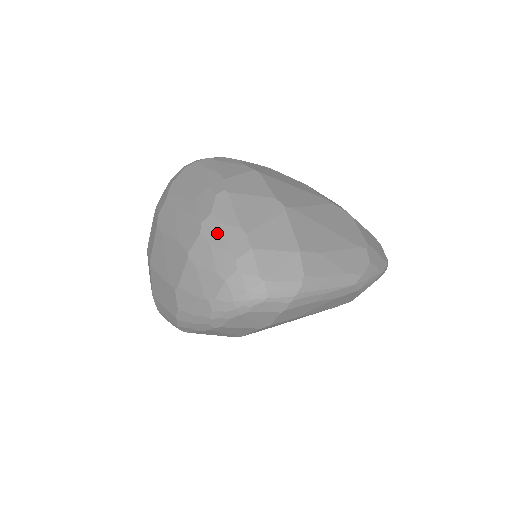
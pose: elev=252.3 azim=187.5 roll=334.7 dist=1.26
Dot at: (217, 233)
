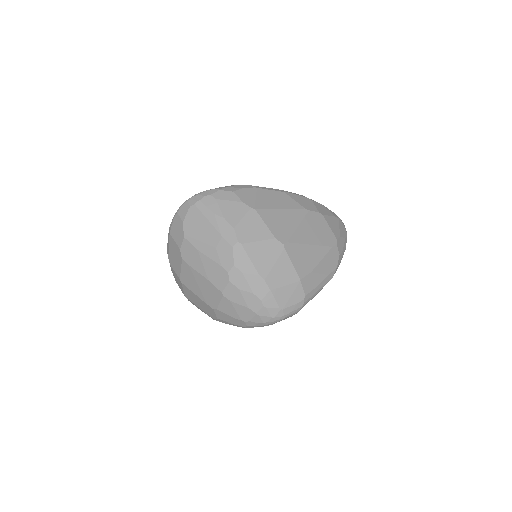
Dot at: (243, 281)
